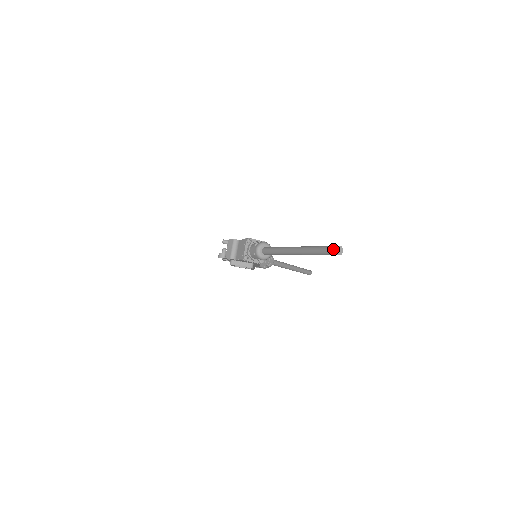
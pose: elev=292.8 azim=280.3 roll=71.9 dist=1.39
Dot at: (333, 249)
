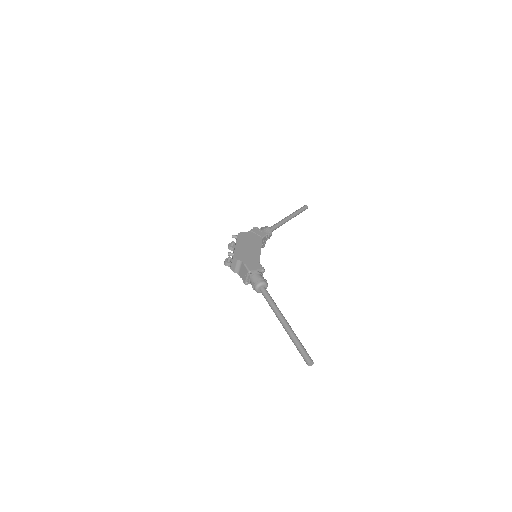
Dot at: (307, 363)
